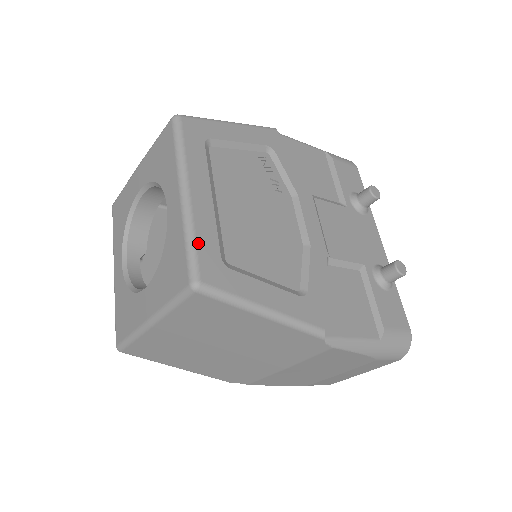
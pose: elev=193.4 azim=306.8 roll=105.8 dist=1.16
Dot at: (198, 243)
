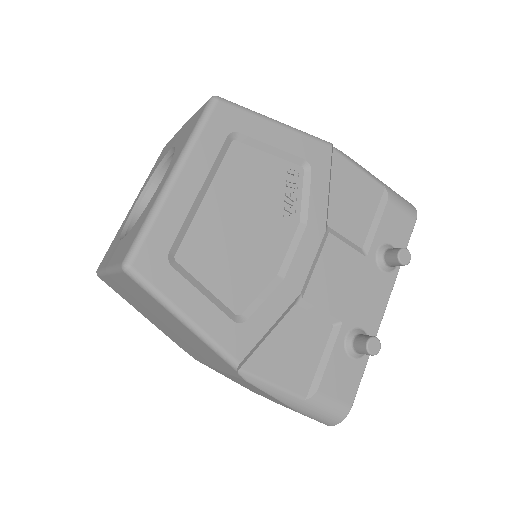
Dot at: (152, 230)
